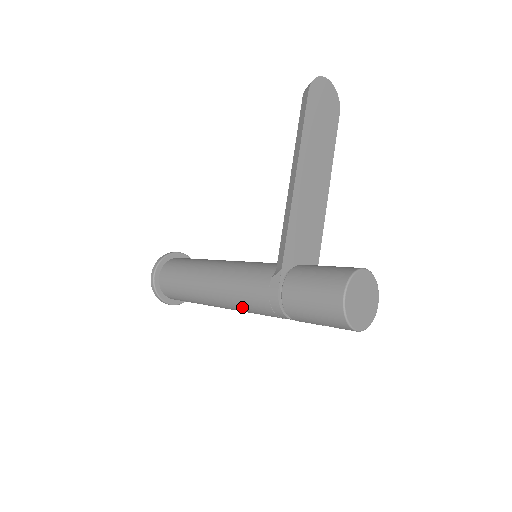
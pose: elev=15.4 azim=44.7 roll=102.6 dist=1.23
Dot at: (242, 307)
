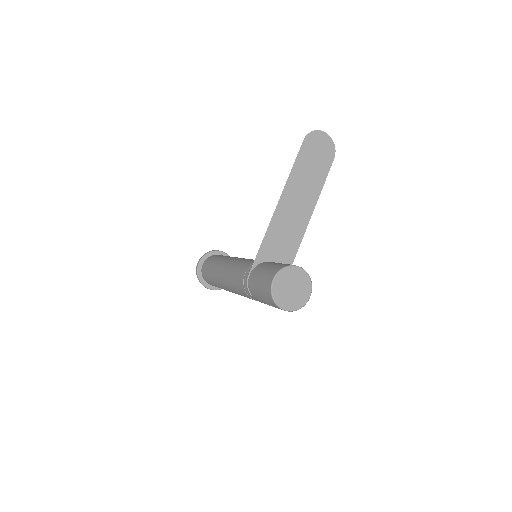
Dot at: (234, 289)
